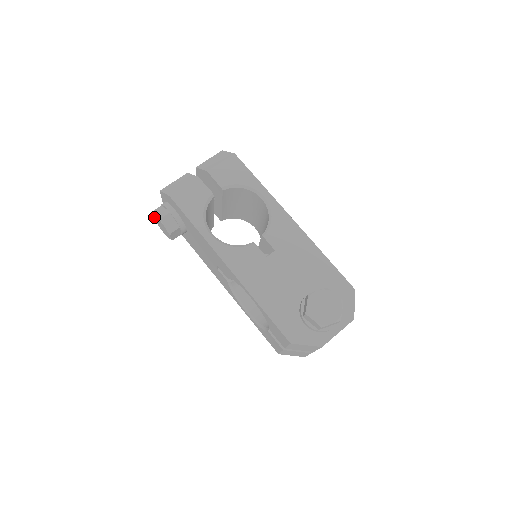
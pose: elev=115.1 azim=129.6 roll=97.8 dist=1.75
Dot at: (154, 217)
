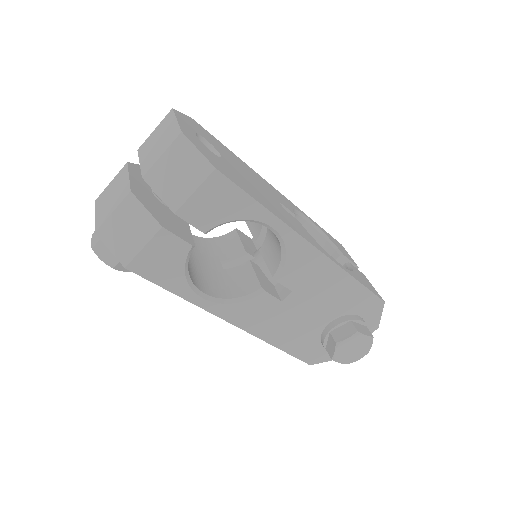
Dot at: occluded
